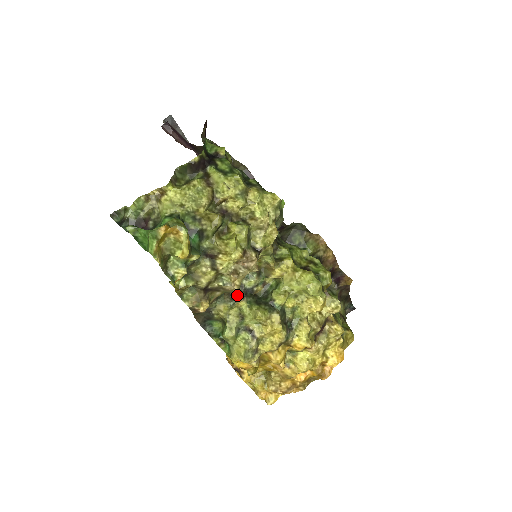
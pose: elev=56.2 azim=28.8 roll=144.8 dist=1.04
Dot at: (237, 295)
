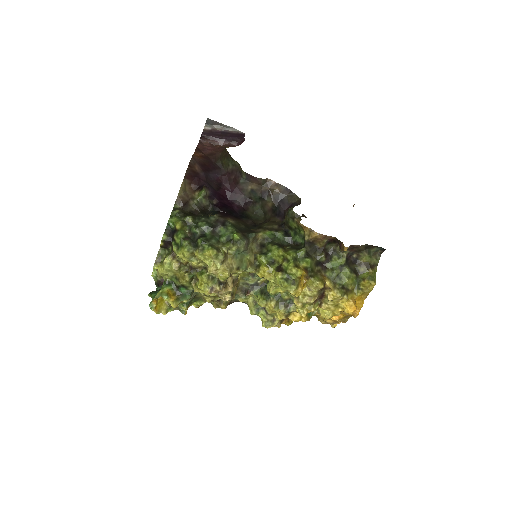
Dot at: (246, 291)
